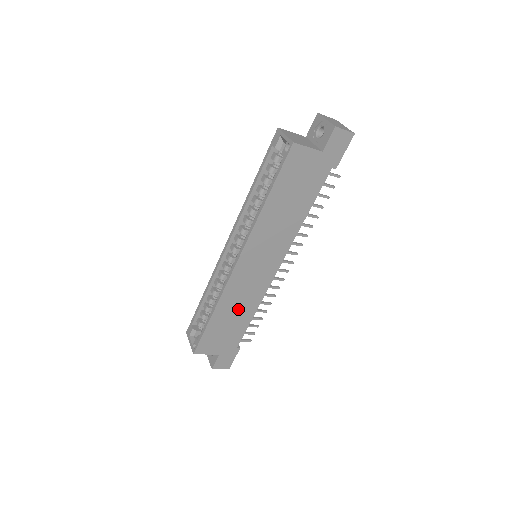
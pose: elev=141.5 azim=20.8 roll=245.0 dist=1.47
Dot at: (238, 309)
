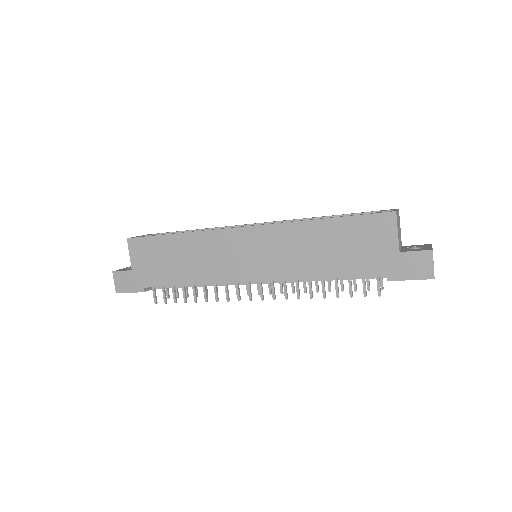
Dot at: (191, 261)
